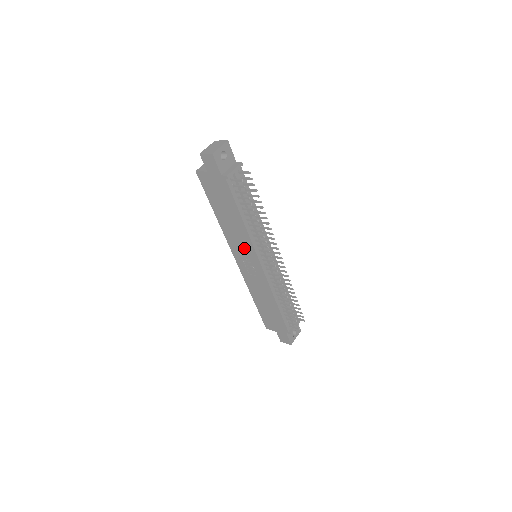
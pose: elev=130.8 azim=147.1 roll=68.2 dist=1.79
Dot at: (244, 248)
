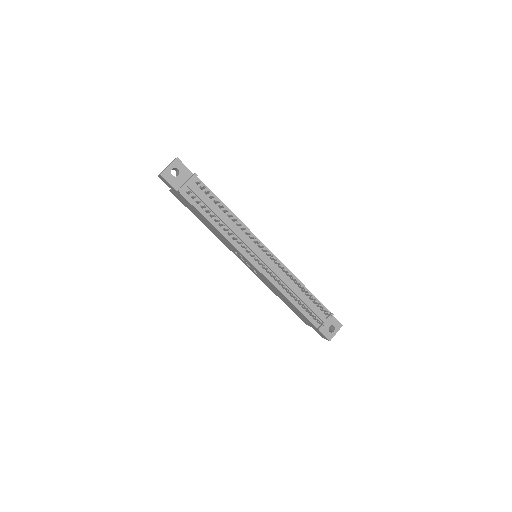
Dot at: (235, 251)
